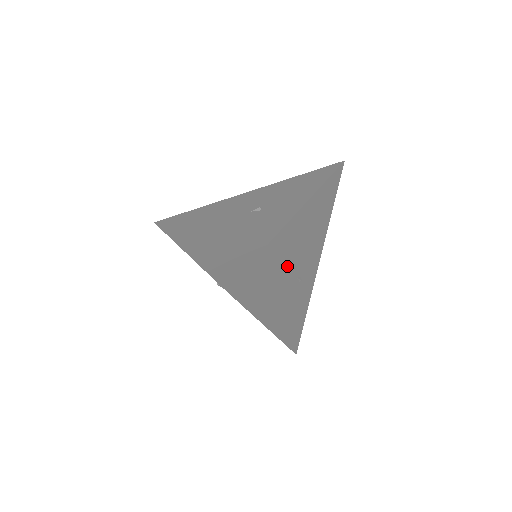
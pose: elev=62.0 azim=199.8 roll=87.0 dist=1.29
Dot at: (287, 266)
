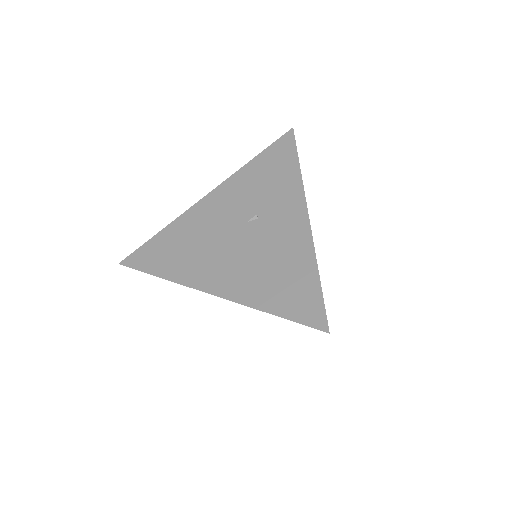
Dot at: occluded
